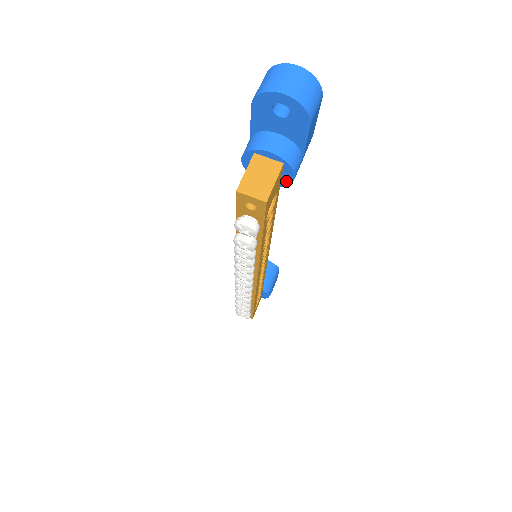
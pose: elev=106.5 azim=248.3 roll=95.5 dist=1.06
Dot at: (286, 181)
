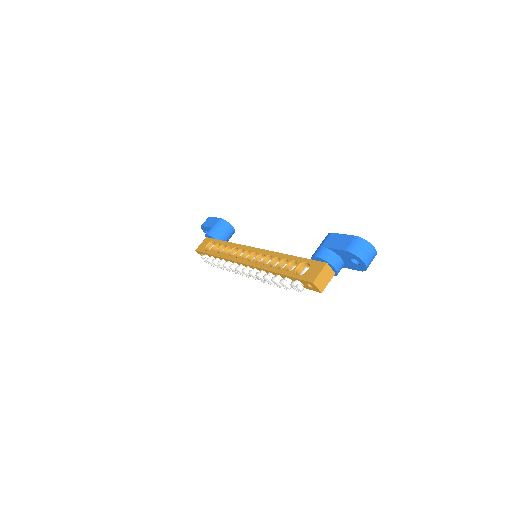
Dot at: occluded
